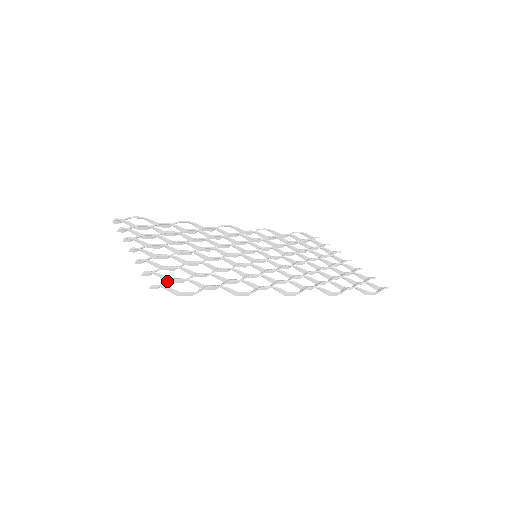
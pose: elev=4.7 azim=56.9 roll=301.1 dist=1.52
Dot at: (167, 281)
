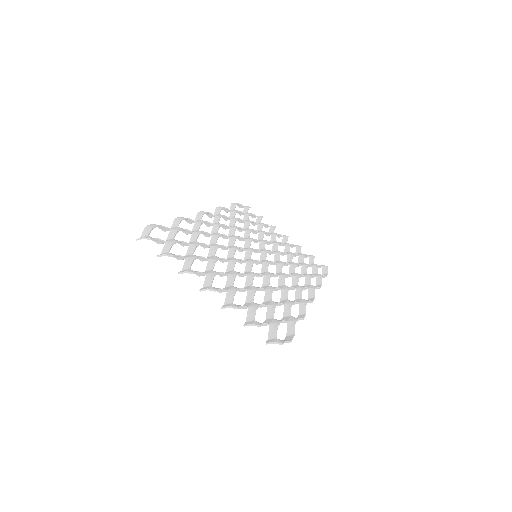
Dot at: (275, 331)
